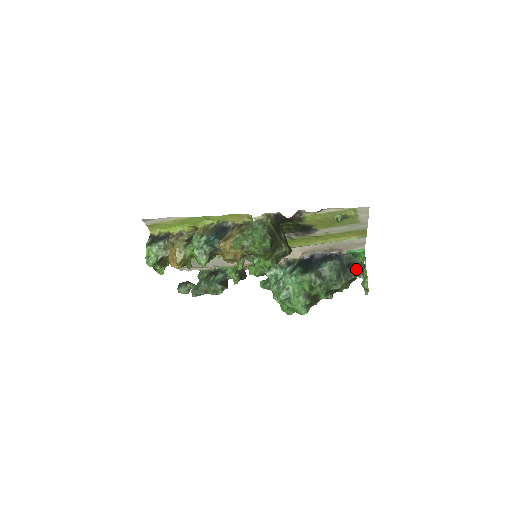
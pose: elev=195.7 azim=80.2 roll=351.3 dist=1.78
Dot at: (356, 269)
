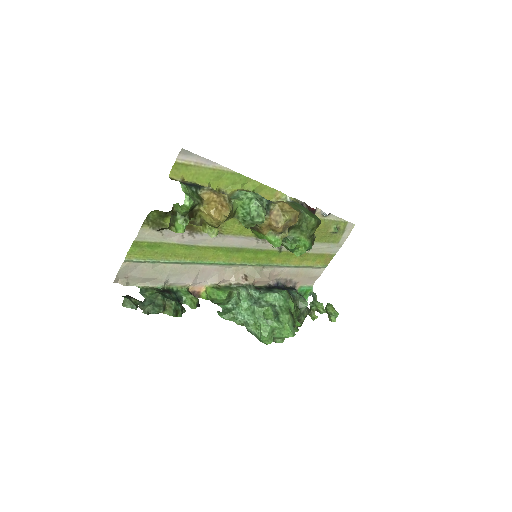
Dot at: occluded
